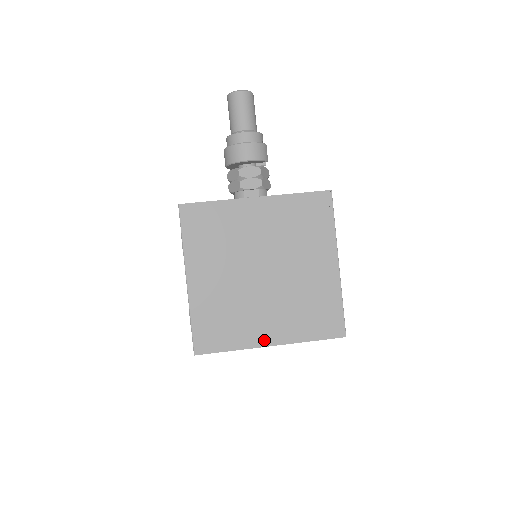
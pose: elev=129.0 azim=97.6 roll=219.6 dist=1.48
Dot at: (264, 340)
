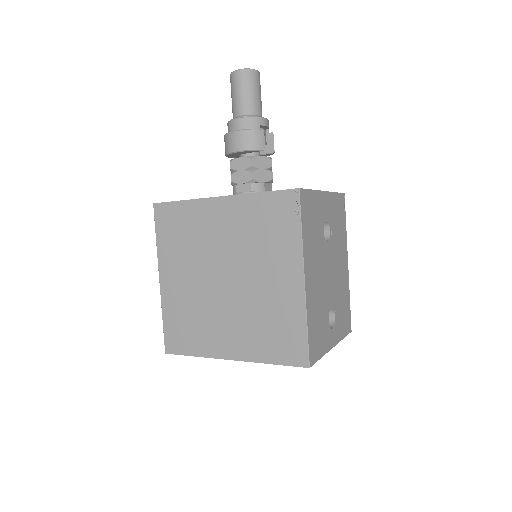
Dot at: (224, 352)
